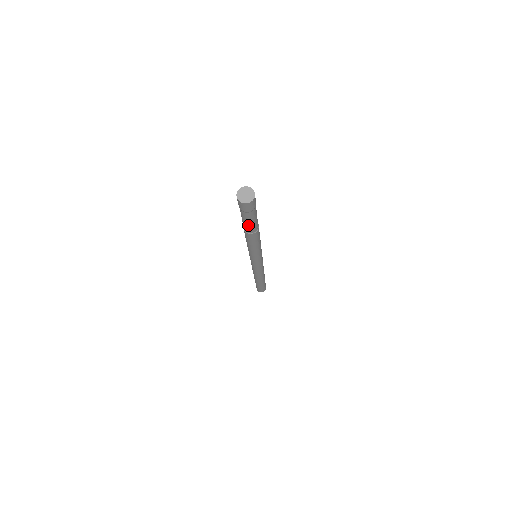
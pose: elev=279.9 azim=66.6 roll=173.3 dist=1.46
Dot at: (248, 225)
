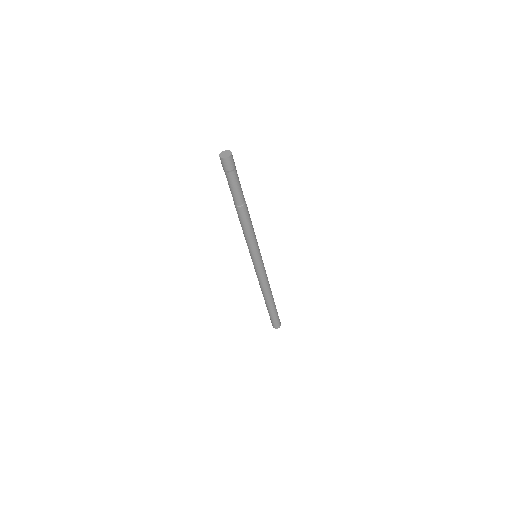
Dot at: (233, 193)
